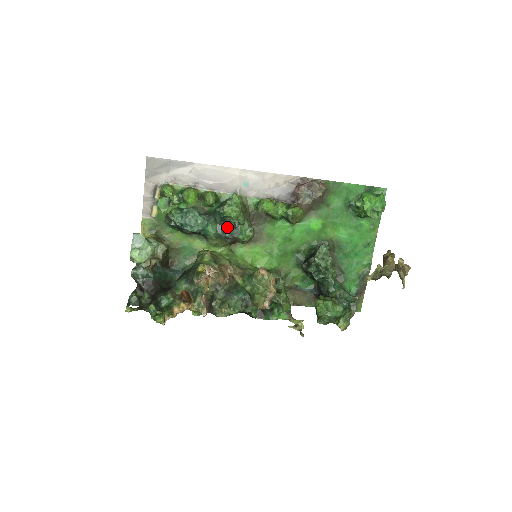
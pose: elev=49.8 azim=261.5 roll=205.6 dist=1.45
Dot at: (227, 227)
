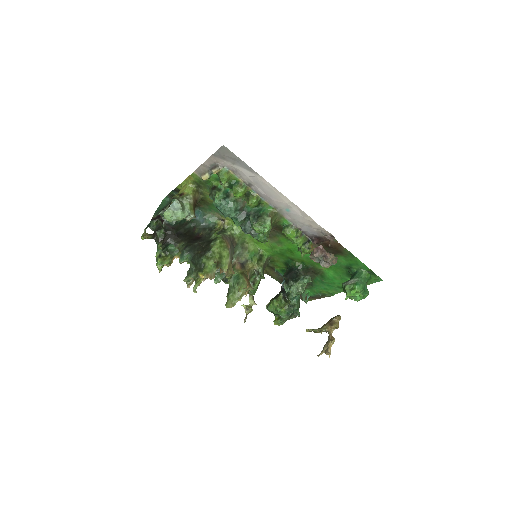
Dot at: (250, 228)
